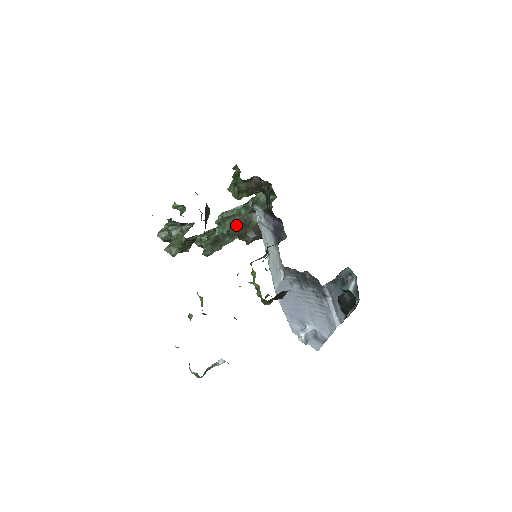
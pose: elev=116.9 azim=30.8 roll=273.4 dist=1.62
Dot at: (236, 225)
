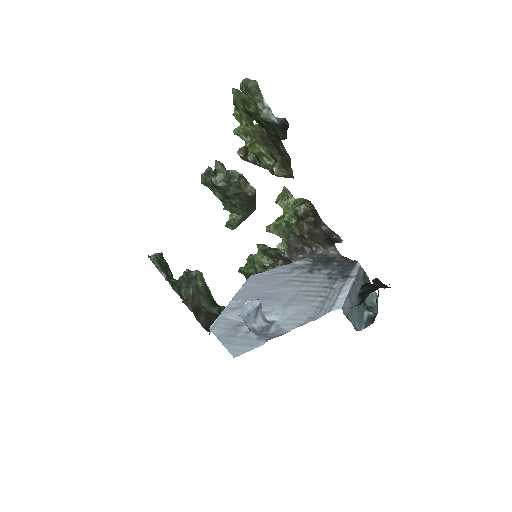
Dot at: (201, 289)
